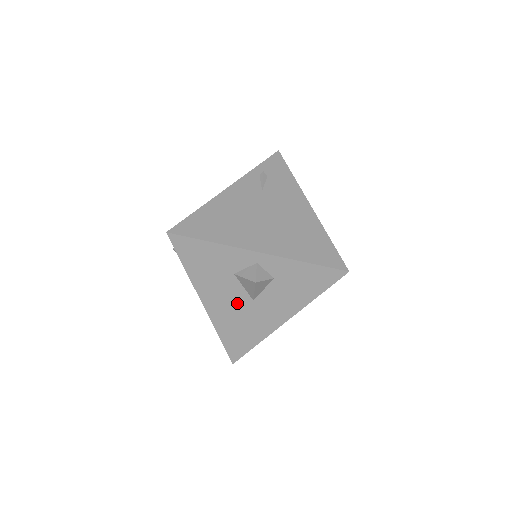
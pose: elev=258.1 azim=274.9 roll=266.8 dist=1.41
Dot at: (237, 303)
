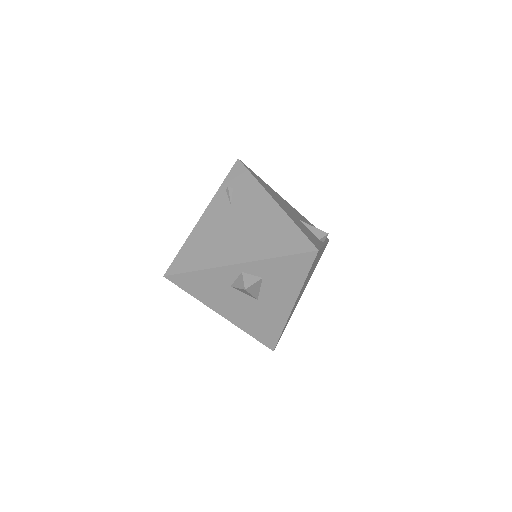
Dot at: (247, 306)
